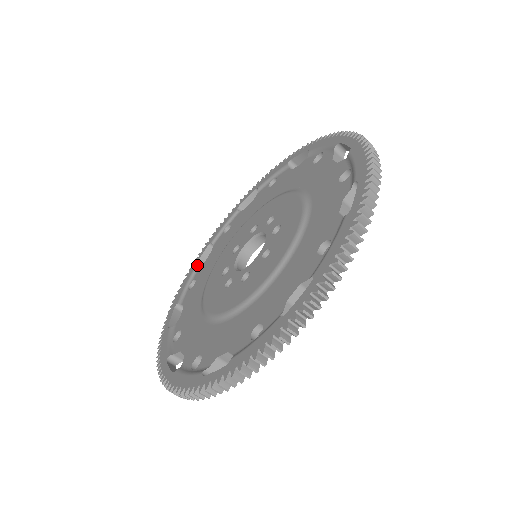
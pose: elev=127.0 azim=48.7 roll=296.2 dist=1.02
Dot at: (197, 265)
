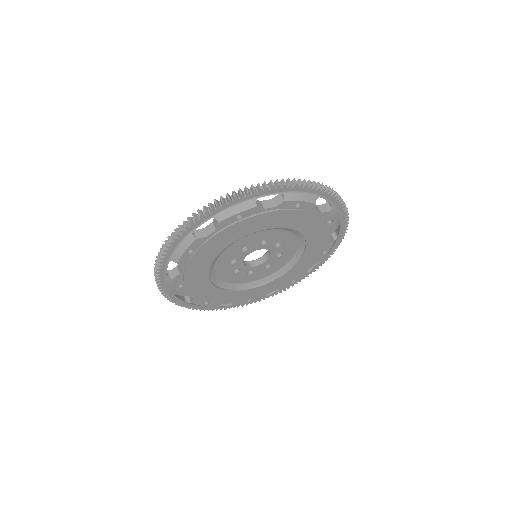
Dot at: occluded
